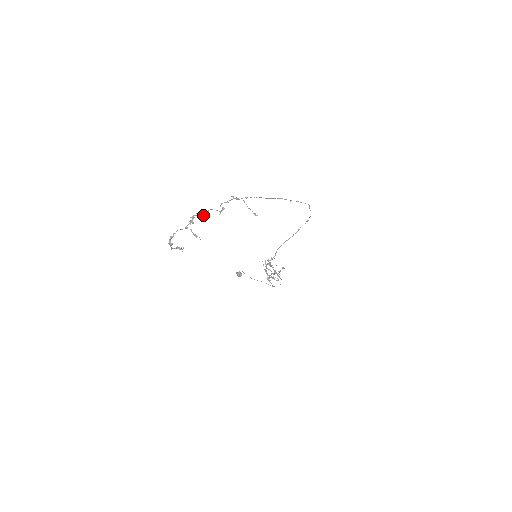
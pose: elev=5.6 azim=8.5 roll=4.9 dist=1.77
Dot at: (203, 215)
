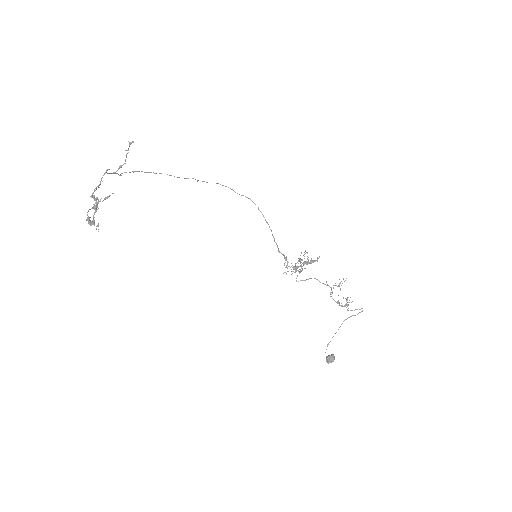
Dot at: (99, 187)
